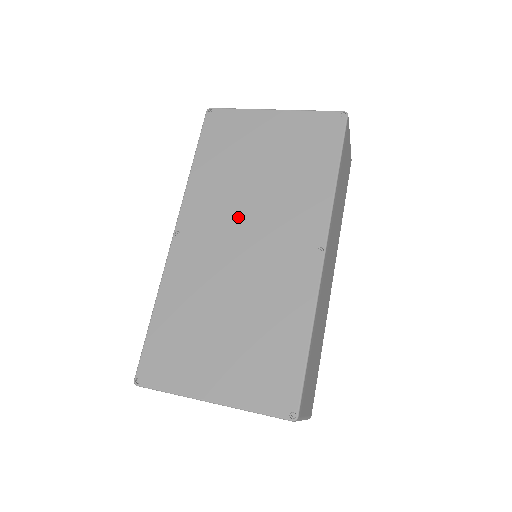
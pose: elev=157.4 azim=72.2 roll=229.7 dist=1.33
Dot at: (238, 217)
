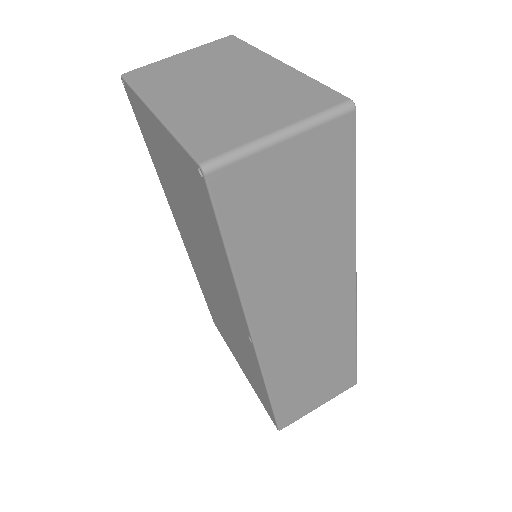
Dot at: (197, 249)
